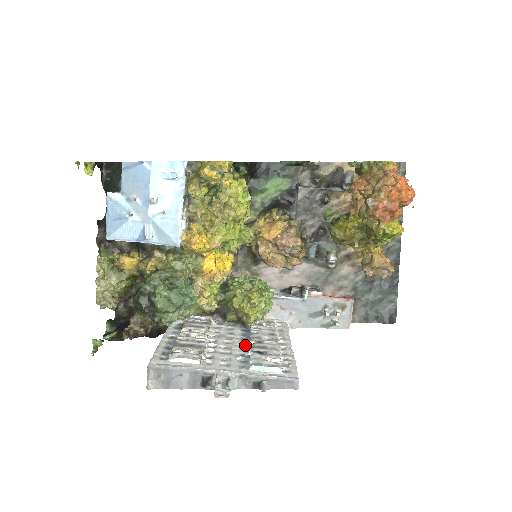
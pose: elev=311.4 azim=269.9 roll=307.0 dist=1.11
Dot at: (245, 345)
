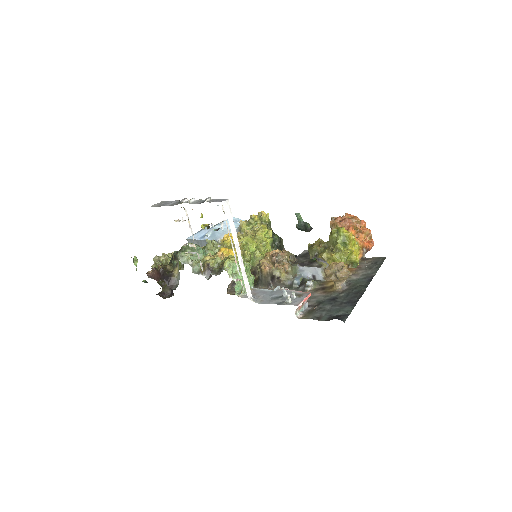
Dot at: occluded
